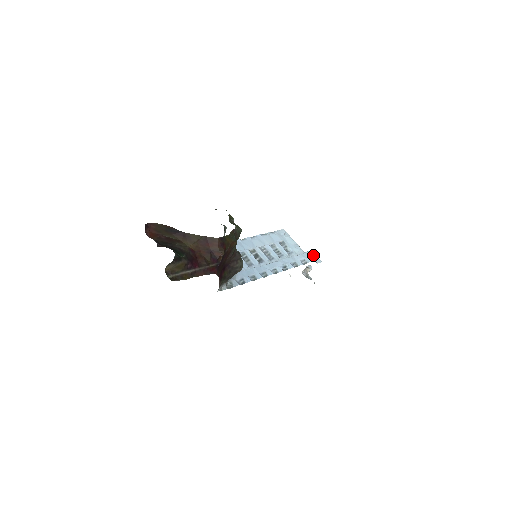
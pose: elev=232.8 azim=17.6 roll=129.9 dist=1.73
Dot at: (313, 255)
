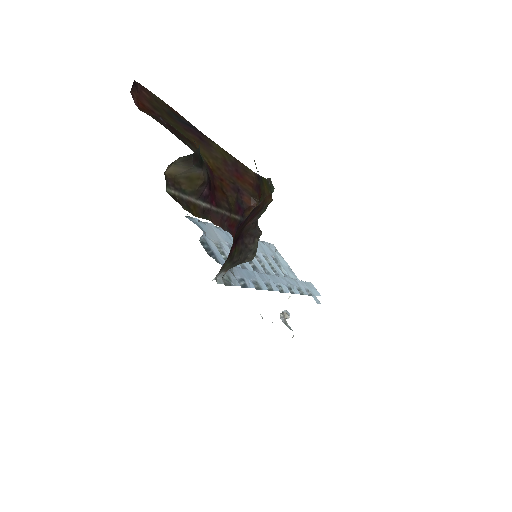
Dot at: occluded
